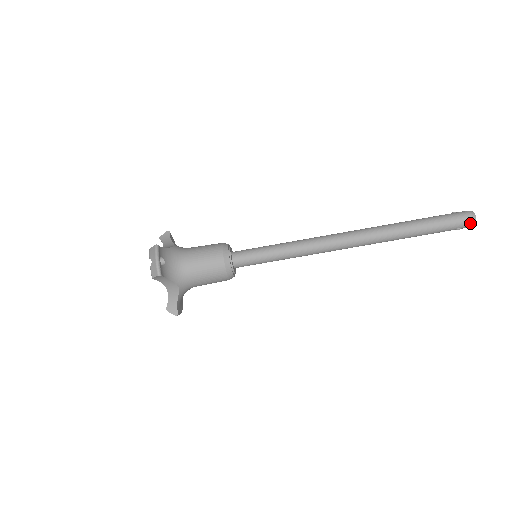
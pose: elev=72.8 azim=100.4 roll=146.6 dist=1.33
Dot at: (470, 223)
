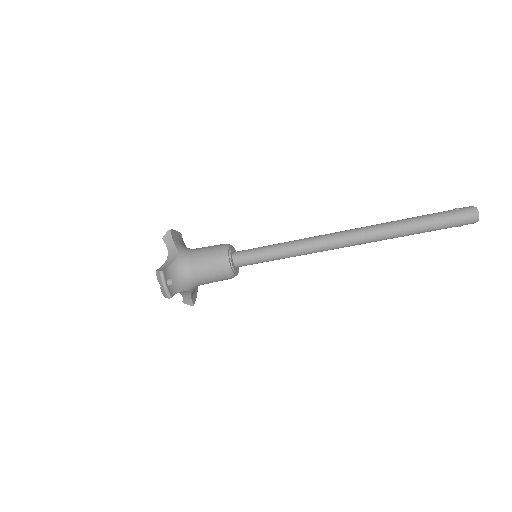
Dot at: (472, 223)
